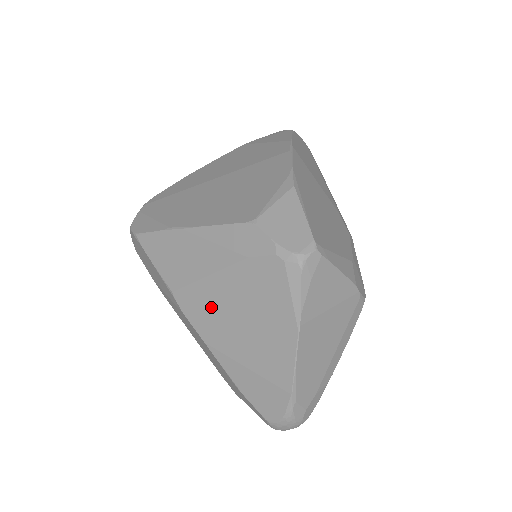
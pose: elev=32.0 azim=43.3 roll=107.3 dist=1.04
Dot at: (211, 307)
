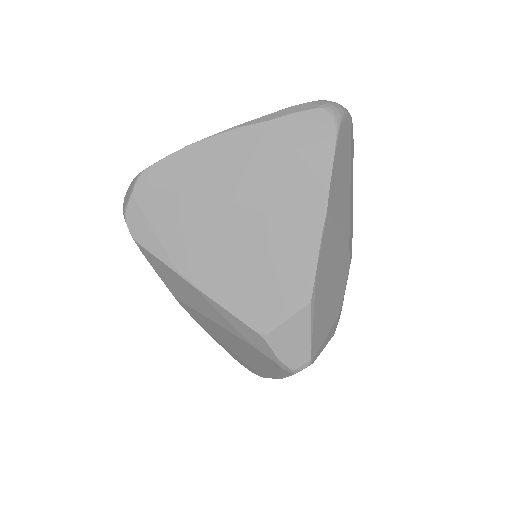
Dot at: (210, 326)
